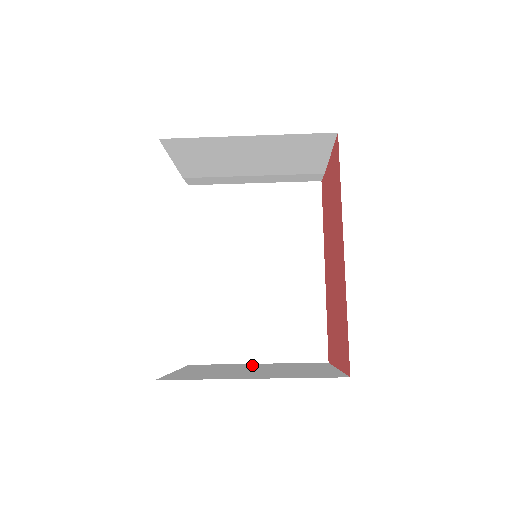
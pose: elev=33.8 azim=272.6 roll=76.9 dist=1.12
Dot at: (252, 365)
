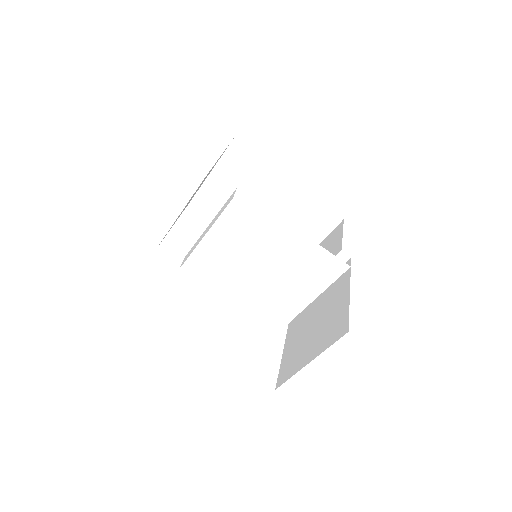
Dot at: (314, 307)
